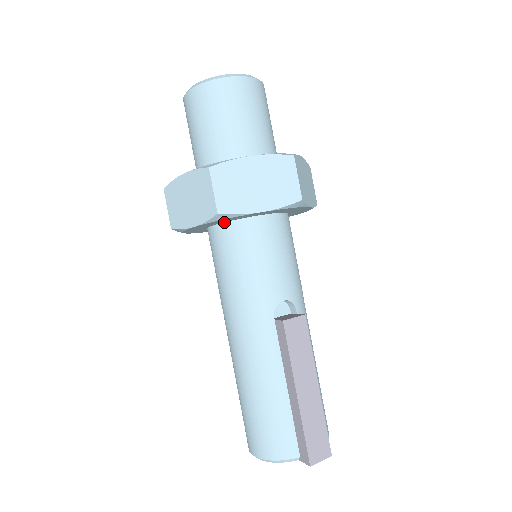
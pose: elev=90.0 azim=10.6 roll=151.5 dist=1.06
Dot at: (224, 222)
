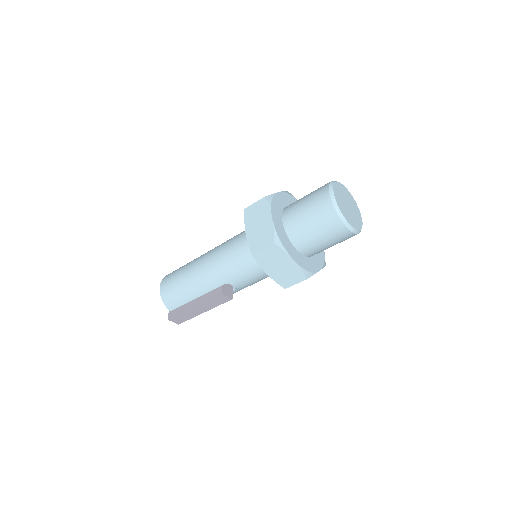
Dot at: occluded
